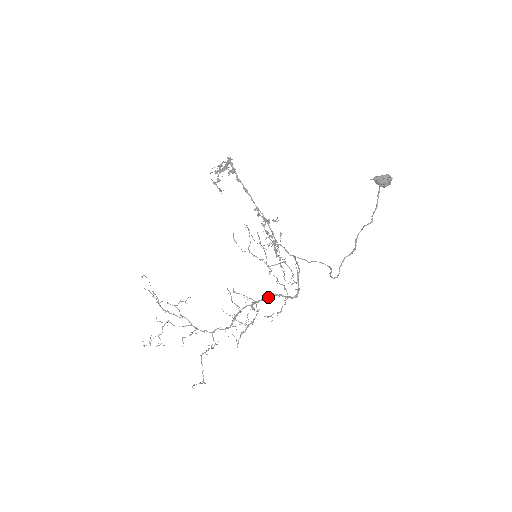
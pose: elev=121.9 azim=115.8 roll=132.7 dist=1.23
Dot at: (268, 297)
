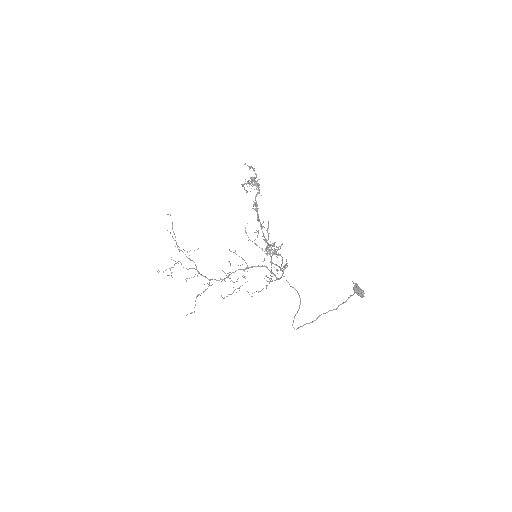
Dot at: (259, 266)
